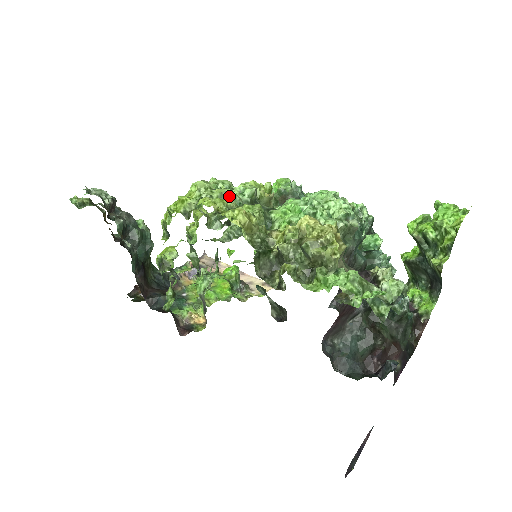
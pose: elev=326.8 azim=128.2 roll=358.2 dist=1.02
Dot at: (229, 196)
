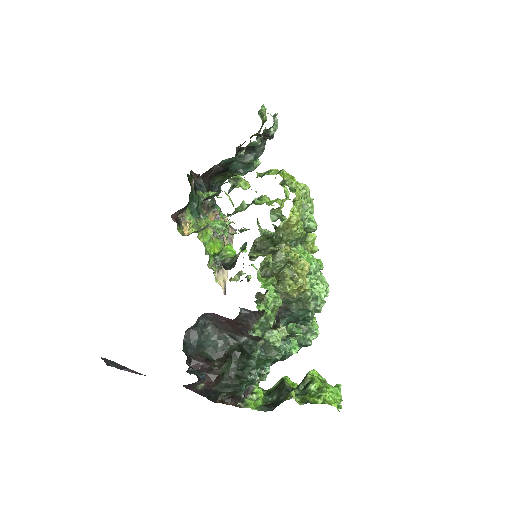
Dot at: (305, 210)
